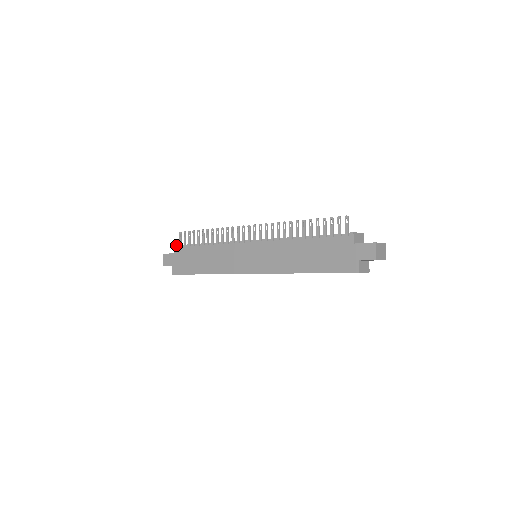
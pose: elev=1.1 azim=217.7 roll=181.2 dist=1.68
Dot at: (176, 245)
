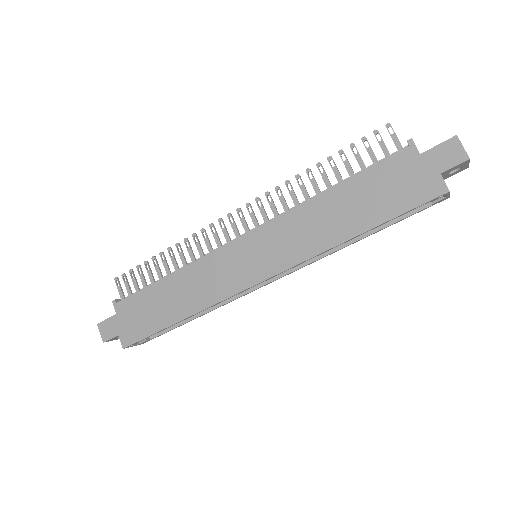
Dot at: (115, 300)
